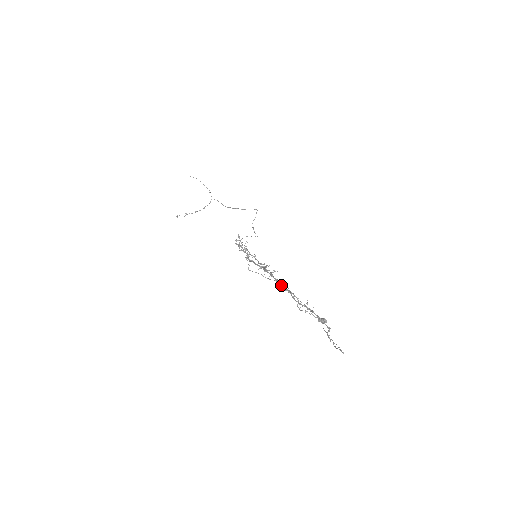
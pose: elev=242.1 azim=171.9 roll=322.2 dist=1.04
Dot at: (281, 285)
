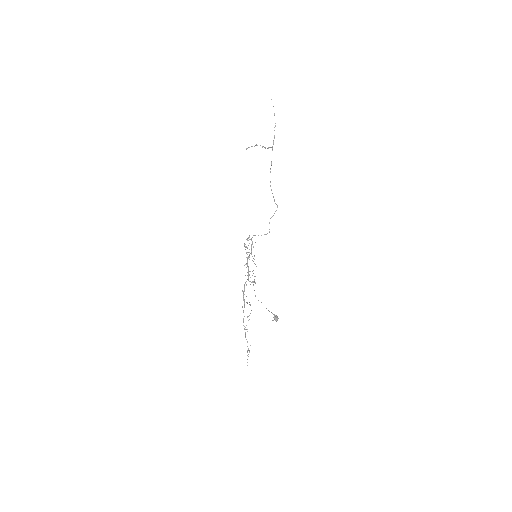
Dot at: (242, 307)
